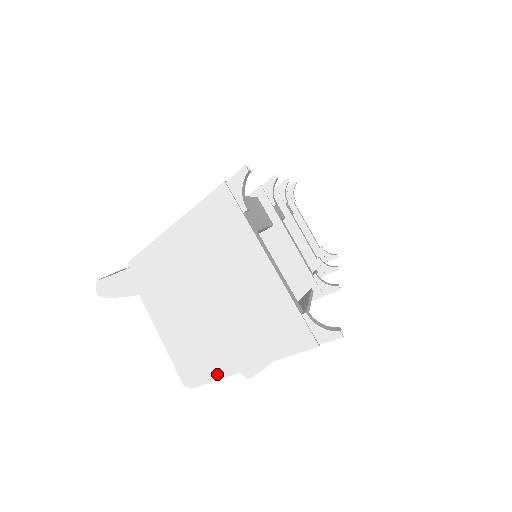
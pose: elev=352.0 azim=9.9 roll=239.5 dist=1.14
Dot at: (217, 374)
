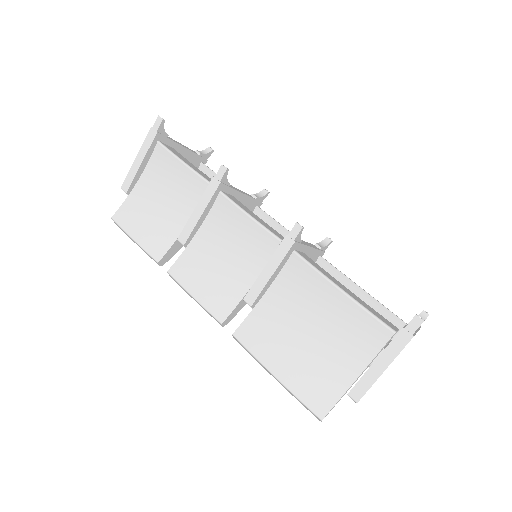
Dot at: occluded
